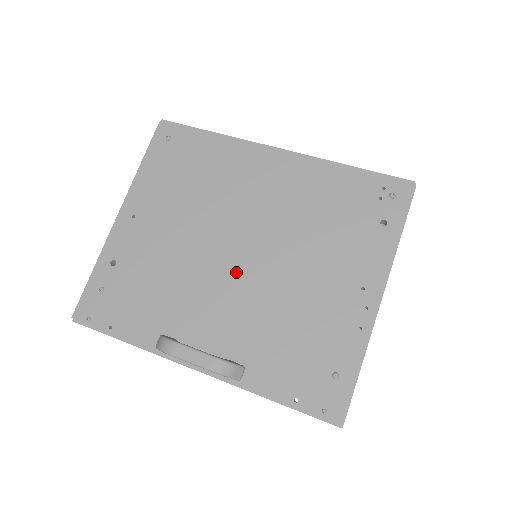
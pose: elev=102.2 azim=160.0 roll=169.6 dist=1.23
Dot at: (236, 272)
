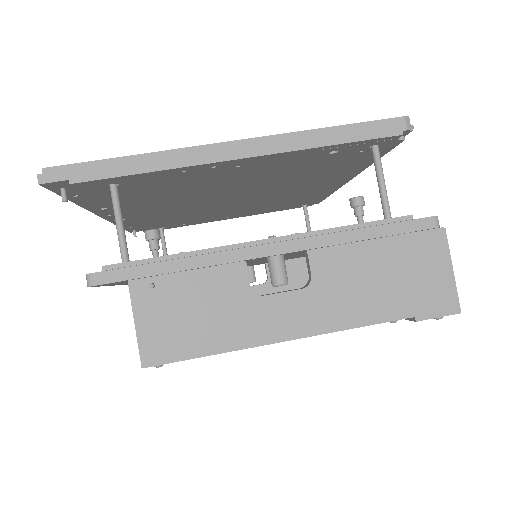
Dot at: occluded
